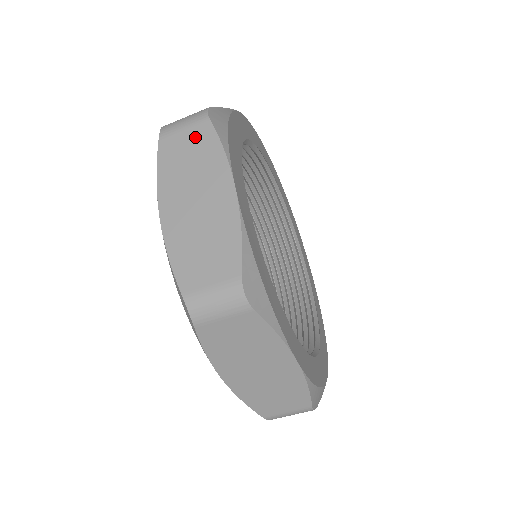
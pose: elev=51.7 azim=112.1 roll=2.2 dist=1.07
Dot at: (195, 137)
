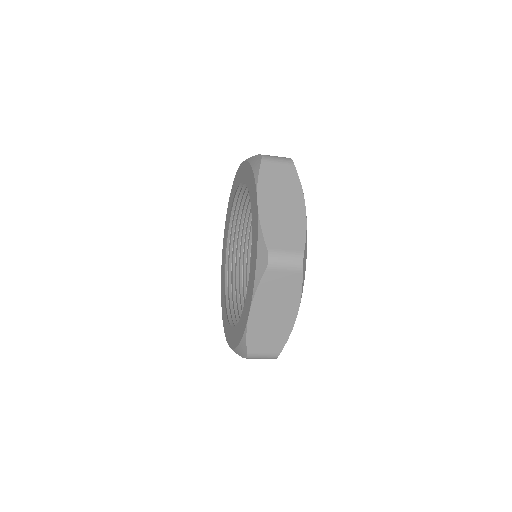
Dot at: (285, 170)
